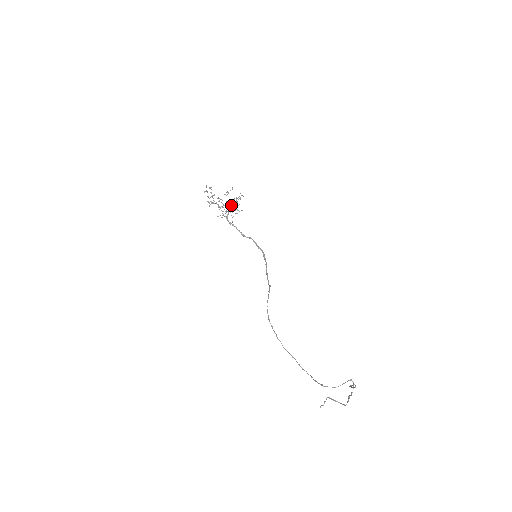
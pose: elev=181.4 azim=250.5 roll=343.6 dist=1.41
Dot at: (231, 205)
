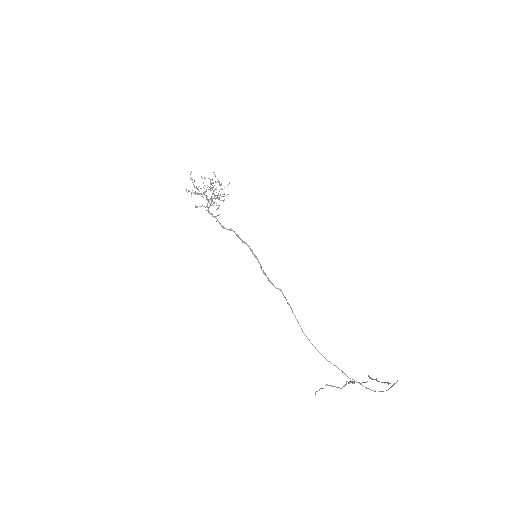
Dot at: (214, 194)
